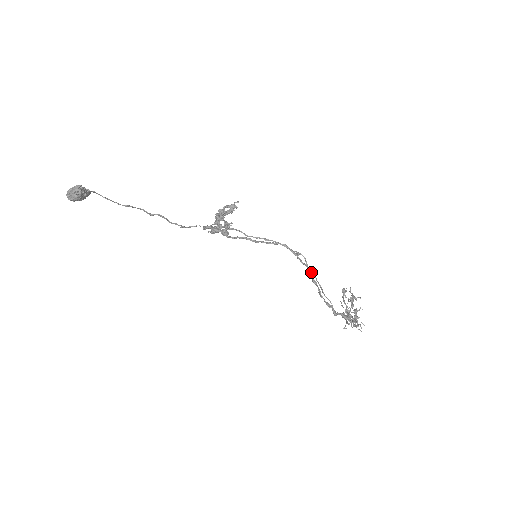
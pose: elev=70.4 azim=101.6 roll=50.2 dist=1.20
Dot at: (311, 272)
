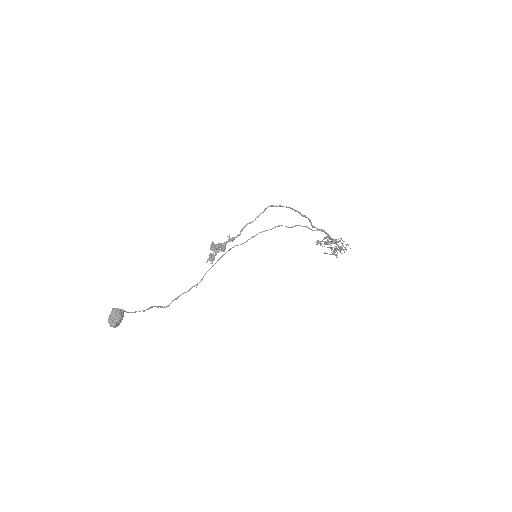
Dot at: (296, 211)
